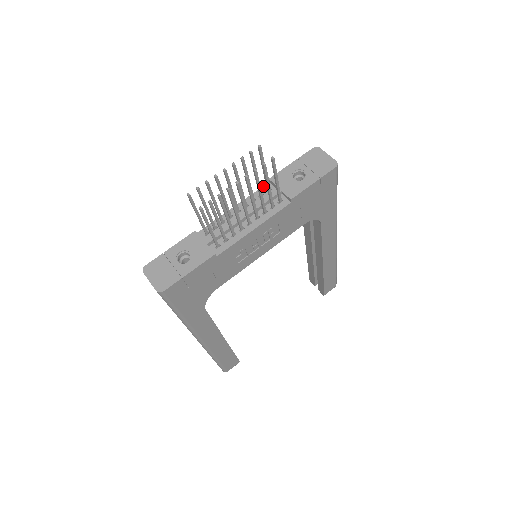
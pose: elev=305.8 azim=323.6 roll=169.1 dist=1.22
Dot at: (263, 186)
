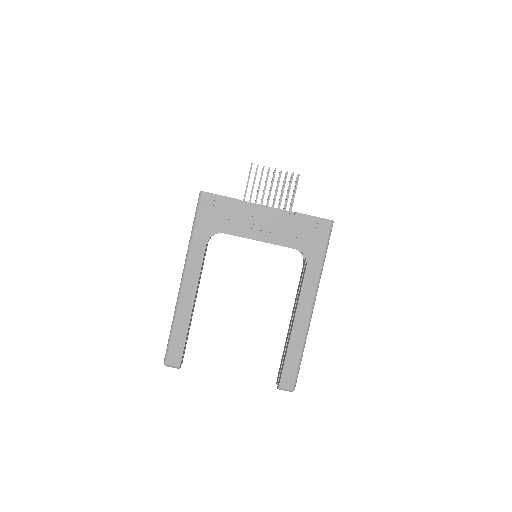
Dot at: occluded
